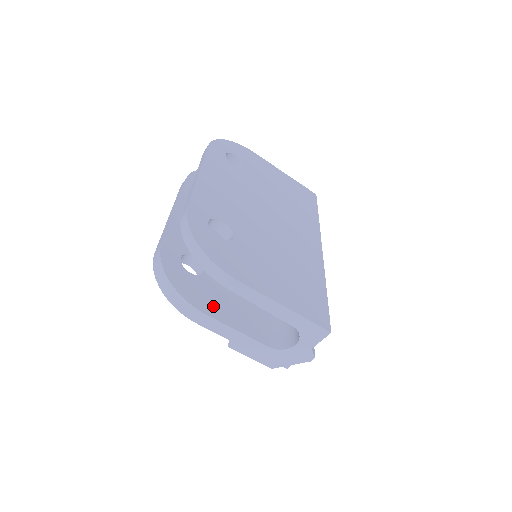
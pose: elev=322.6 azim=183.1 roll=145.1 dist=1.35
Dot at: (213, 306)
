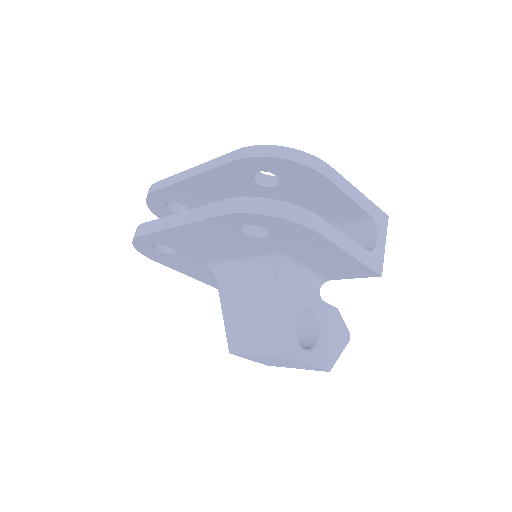
Dot at: occluded
